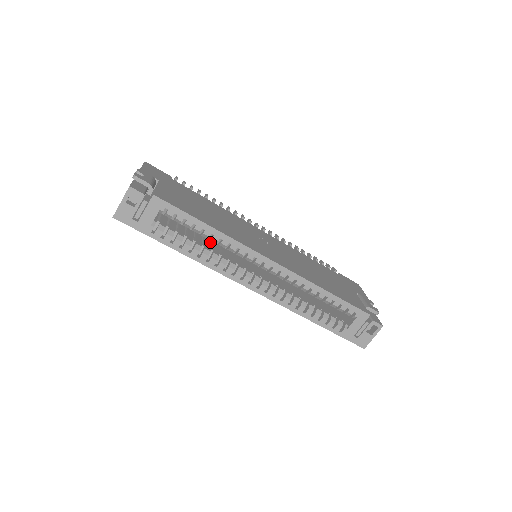
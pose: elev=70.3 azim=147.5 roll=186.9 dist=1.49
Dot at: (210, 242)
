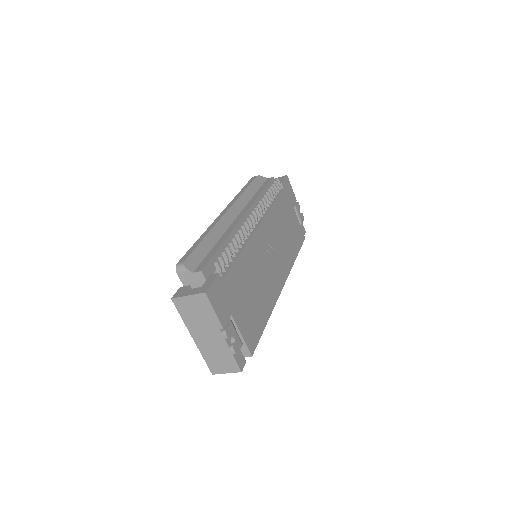
Dot at: occluded
